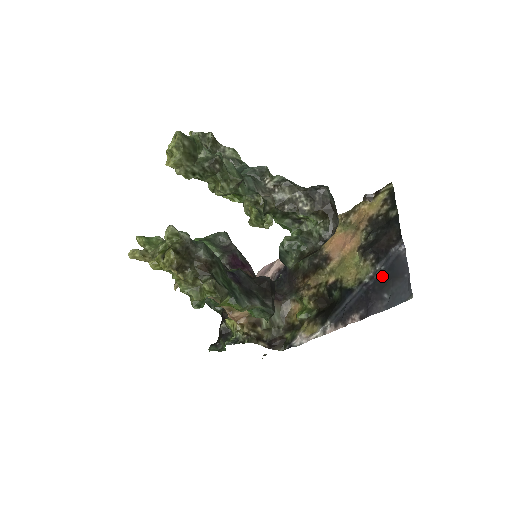
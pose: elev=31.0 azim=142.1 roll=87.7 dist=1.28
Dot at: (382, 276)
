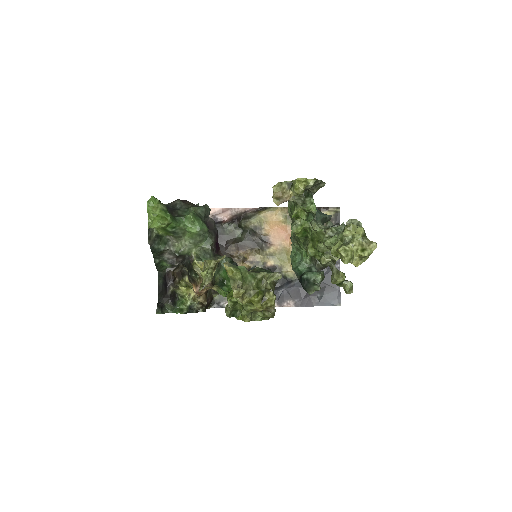
Dot at: occluded
